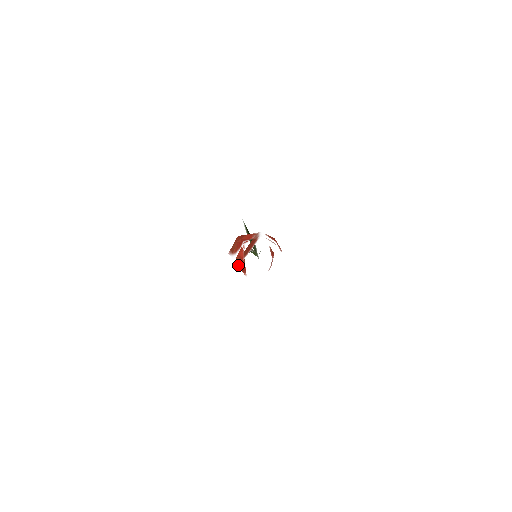
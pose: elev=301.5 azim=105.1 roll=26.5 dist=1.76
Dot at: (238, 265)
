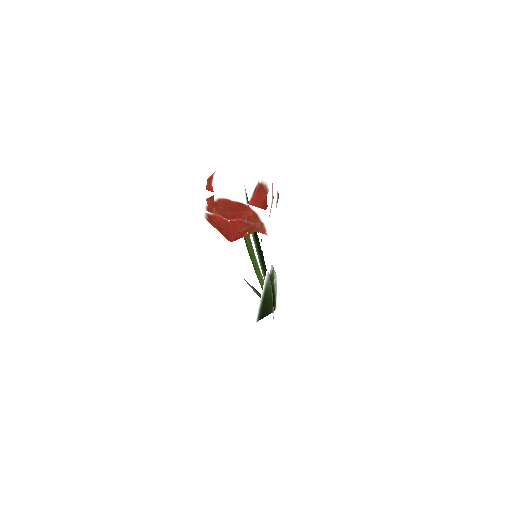
Dot at: occluded
